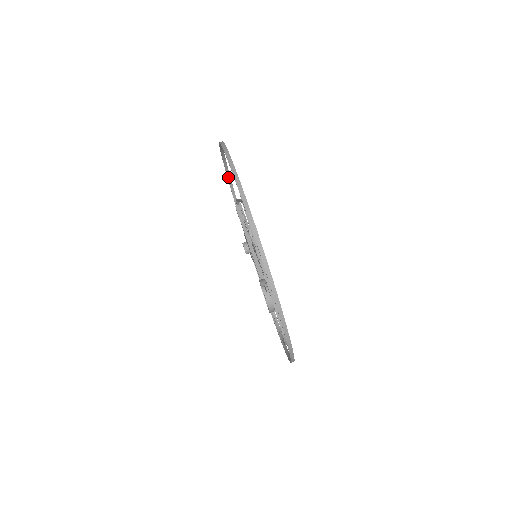
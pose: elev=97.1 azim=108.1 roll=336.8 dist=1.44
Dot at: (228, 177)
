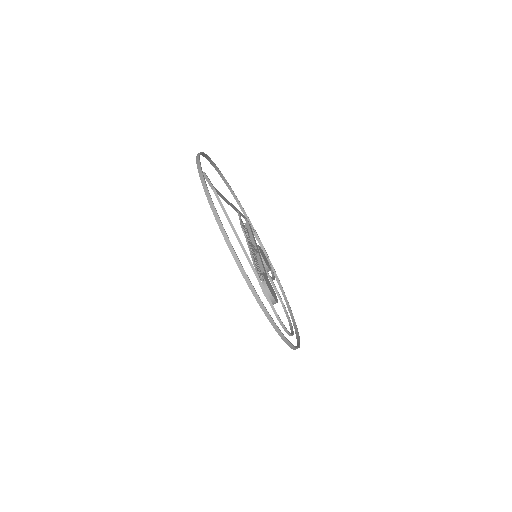
Dot at: (237, 201)
